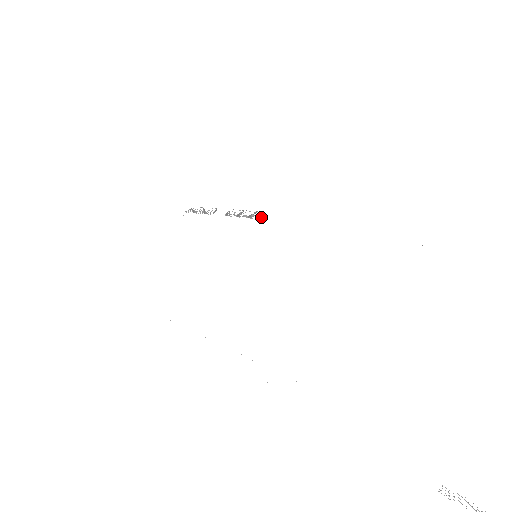
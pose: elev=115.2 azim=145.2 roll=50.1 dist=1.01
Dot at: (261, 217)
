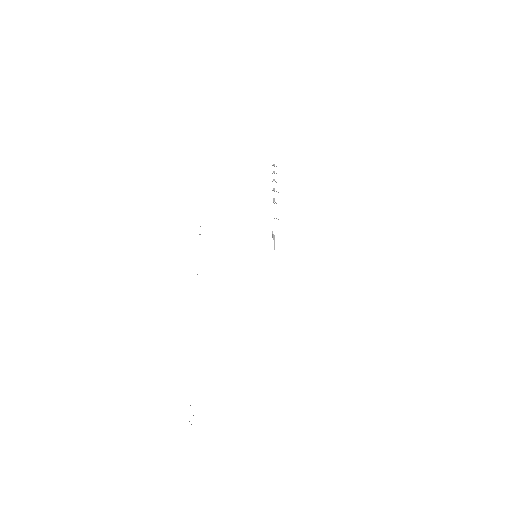
Dot at: occluded
